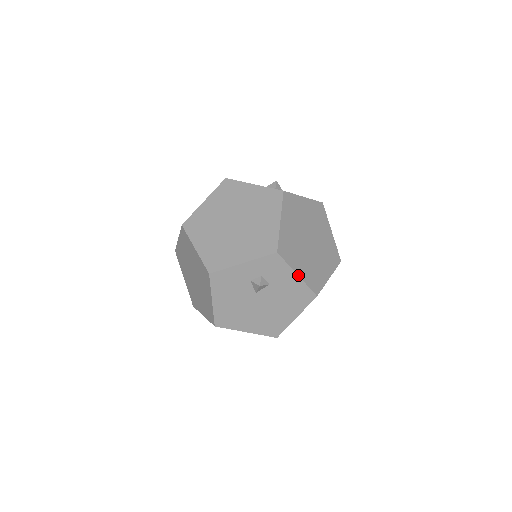
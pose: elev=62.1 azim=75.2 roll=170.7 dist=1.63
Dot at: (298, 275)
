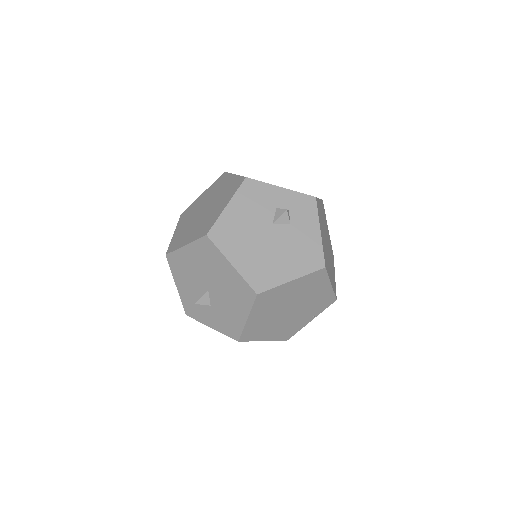
Dot at: (321, 232)
